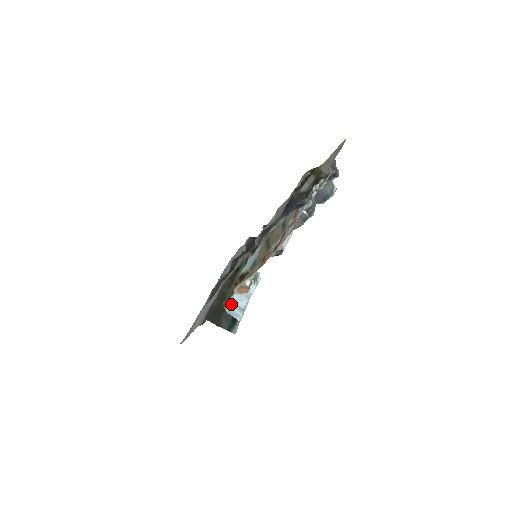
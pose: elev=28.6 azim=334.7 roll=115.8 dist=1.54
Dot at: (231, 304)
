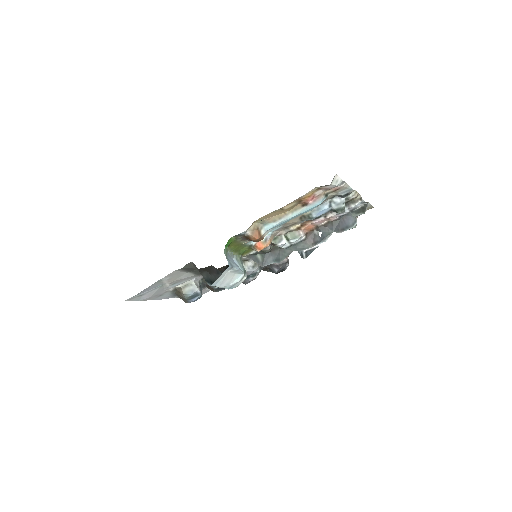
Dot at: (226, 256)
